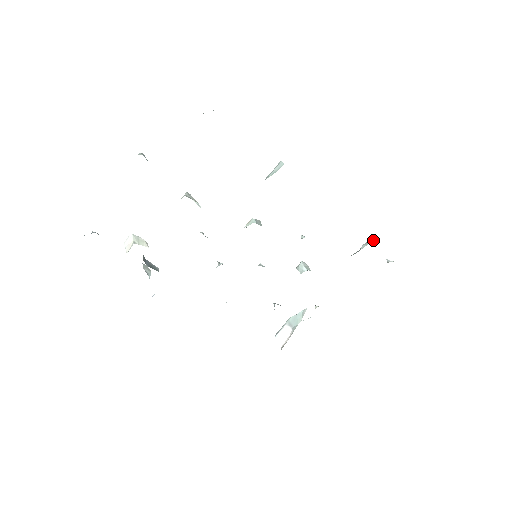
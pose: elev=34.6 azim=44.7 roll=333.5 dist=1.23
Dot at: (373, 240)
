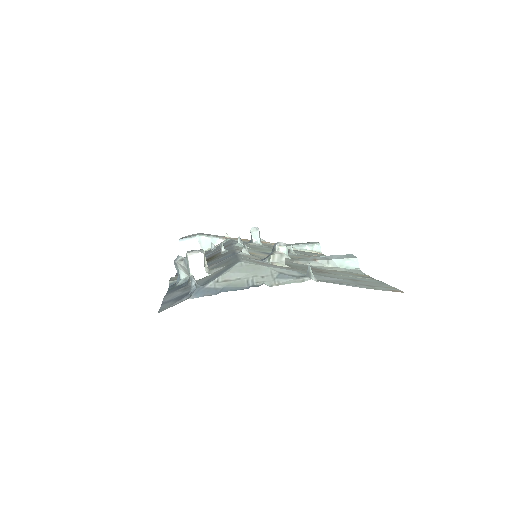
Dot at: (317, 251)
